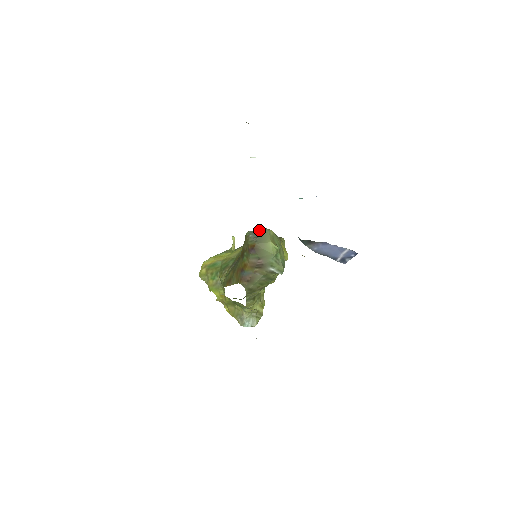
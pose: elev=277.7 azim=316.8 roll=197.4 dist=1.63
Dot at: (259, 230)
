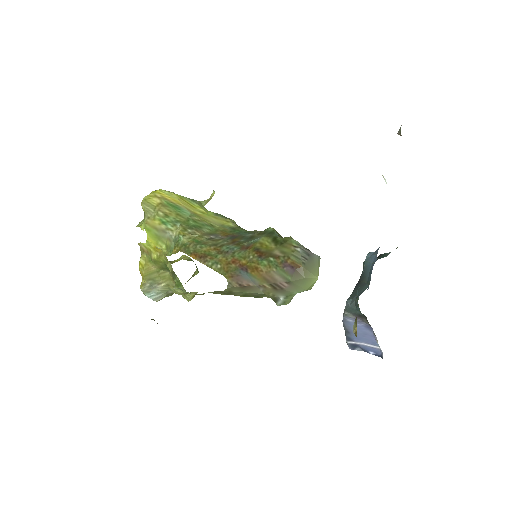
Dot at: occluded
